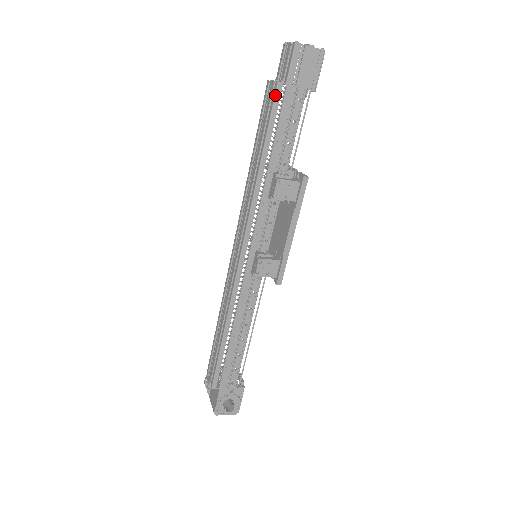
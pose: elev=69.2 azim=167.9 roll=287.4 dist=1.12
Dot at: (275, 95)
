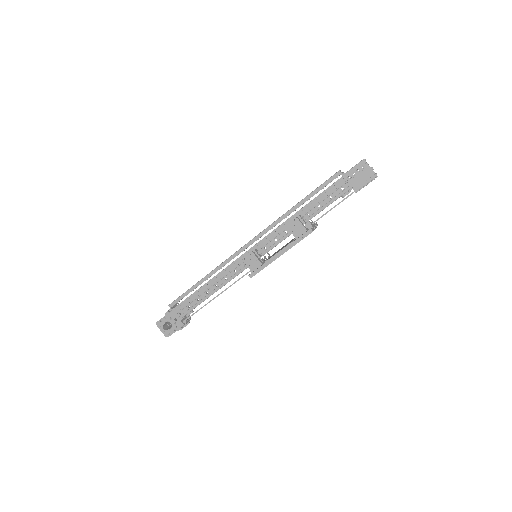
Dot at: (332, 176)
